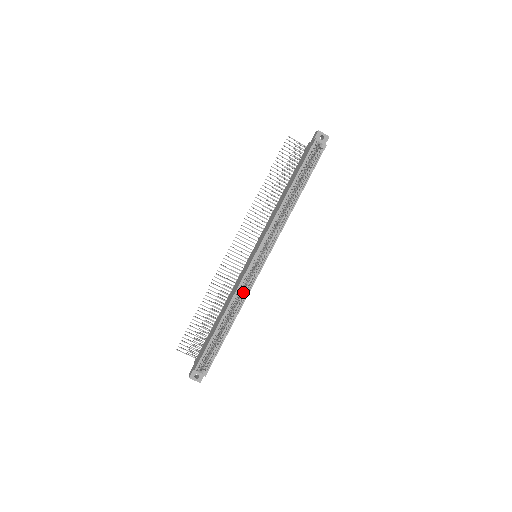
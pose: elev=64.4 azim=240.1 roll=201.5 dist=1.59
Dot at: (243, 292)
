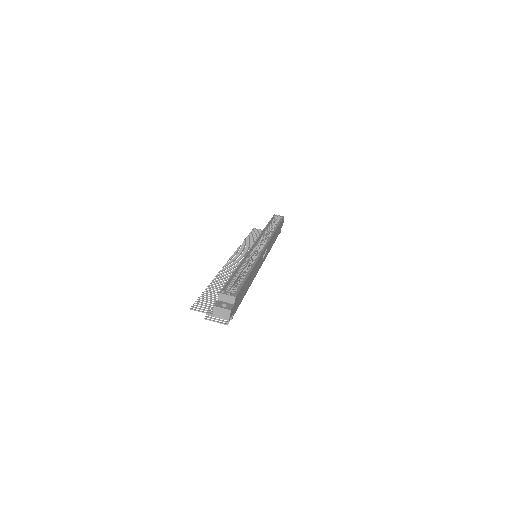
Dot at: occluded
